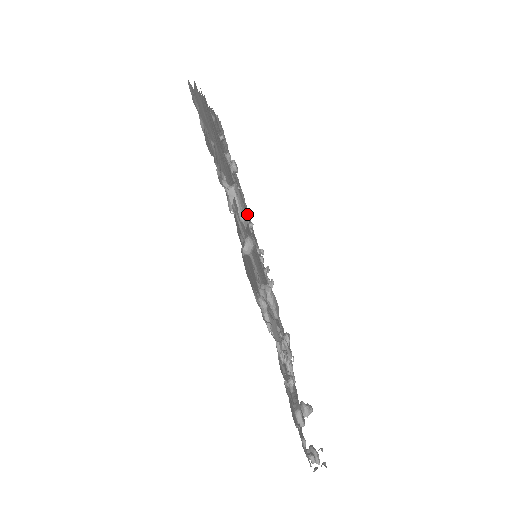
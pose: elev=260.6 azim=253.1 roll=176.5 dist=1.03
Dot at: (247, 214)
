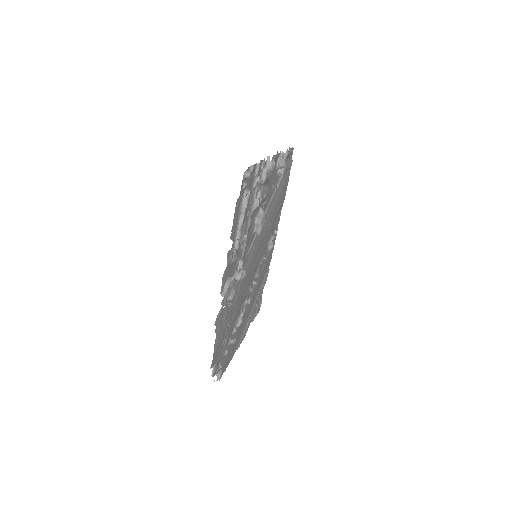
Dot at: (246, 318)
